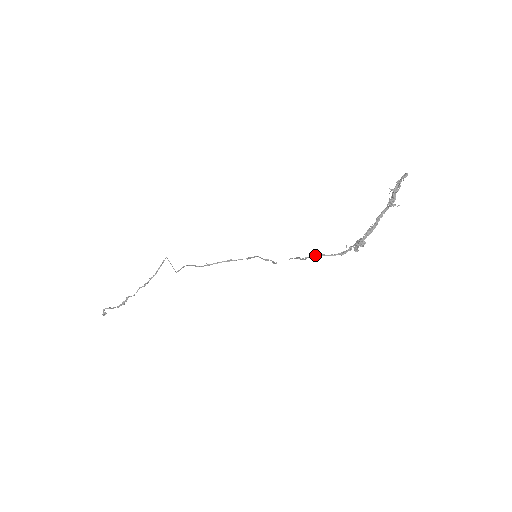
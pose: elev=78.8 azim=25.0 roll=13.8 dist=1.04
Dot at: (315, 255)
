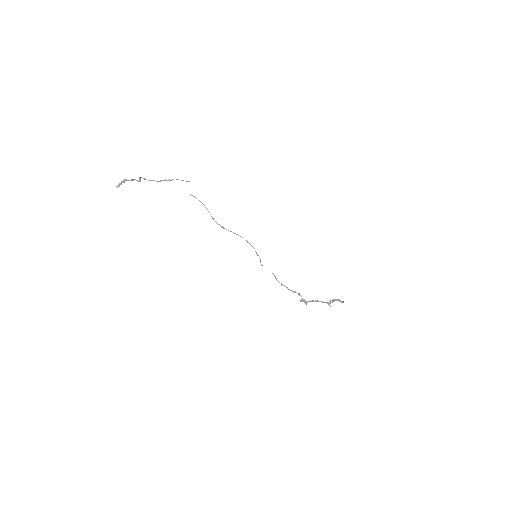
Dot at: occluded
